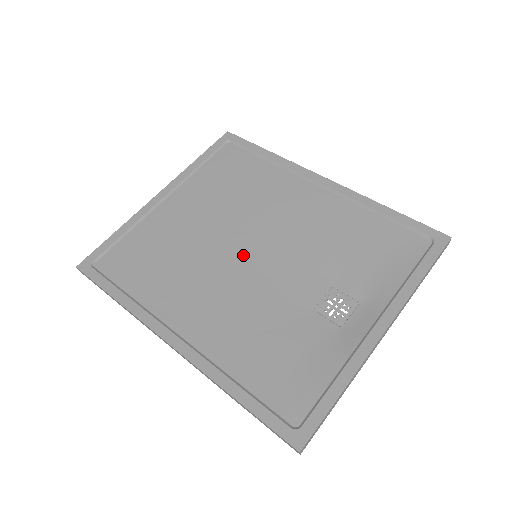
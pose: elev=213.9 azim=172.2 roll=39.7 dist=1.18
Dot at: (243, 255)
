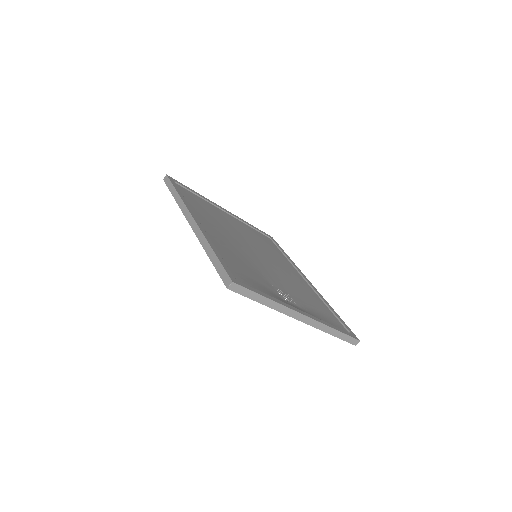
Dot at: (250, 250)
